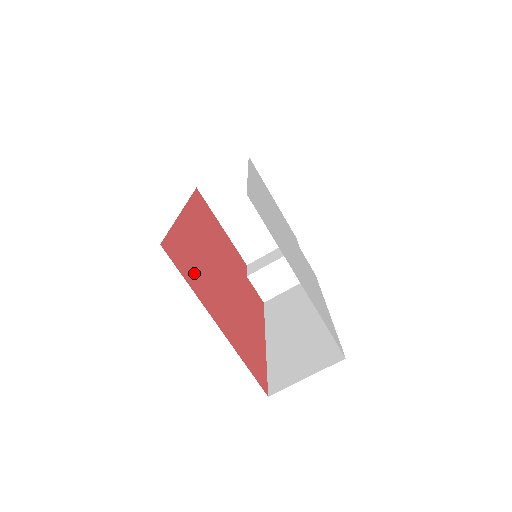
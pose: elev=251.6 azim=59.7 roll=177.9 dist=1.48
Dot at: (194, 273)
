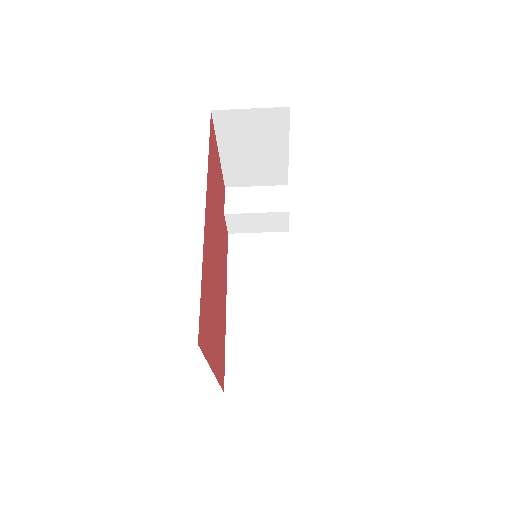
Dot at: (208, 326)
